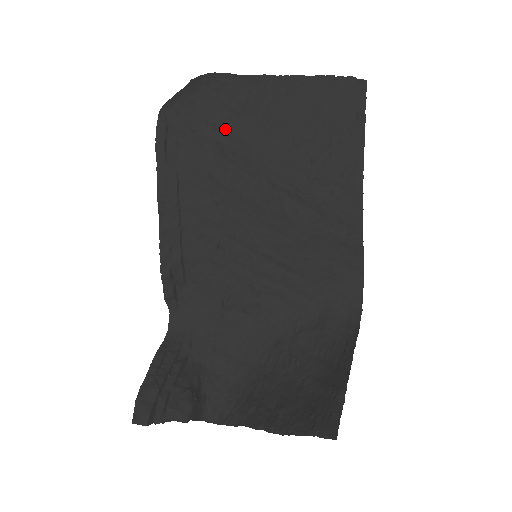
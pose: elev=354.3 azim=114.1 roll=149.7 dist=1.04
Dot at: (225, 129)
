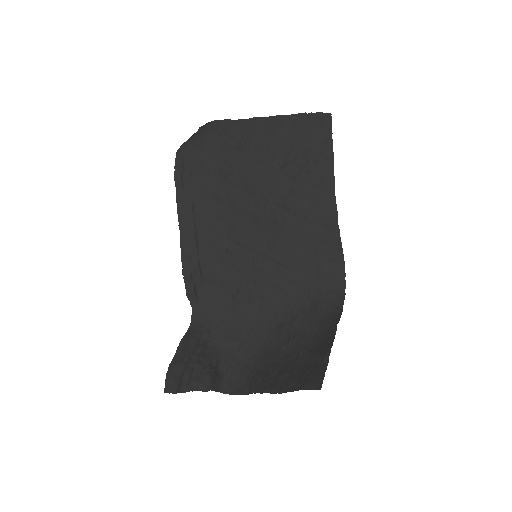
Dot at: (226, 160)
